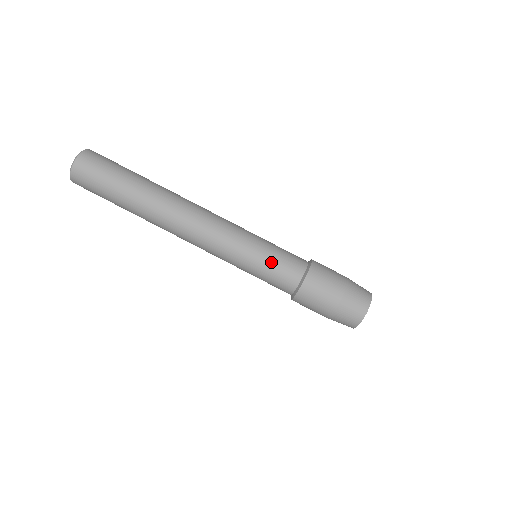
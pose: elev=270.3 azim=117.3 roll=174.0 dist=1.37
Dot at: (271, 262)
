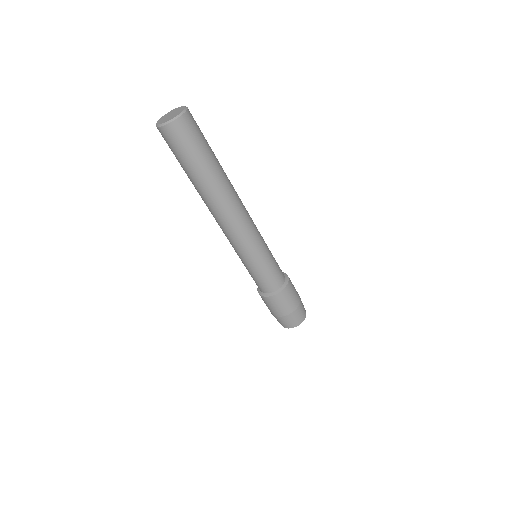
Dot at: (260, 275)
